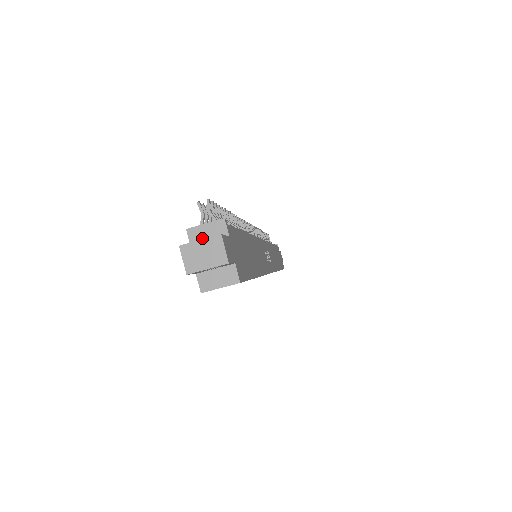
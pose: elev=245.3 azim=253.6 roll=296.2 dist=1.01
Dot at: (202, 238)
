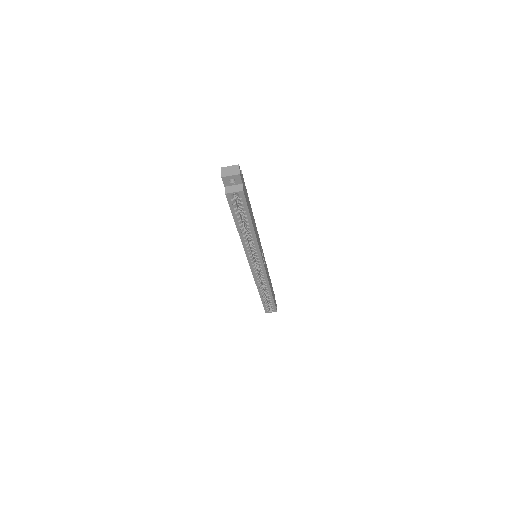
Dot at: occluded
